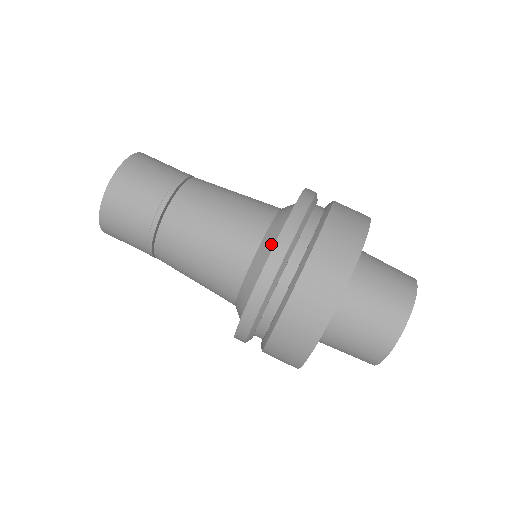
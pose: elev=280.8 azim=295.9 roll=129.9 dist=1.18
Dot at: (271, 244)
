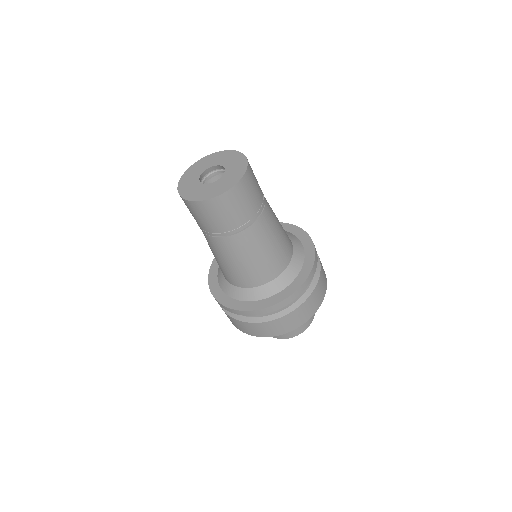
Dot at: (295, 273)
